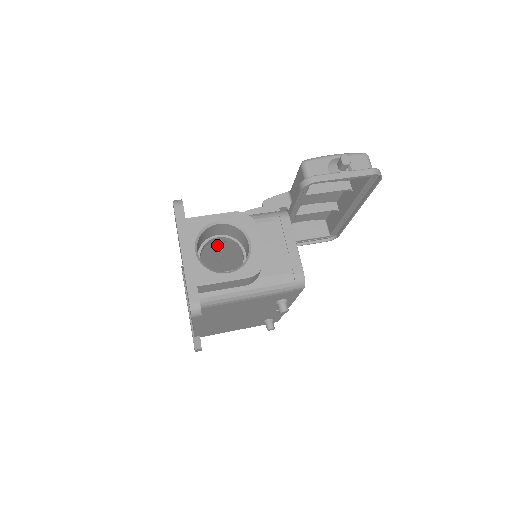
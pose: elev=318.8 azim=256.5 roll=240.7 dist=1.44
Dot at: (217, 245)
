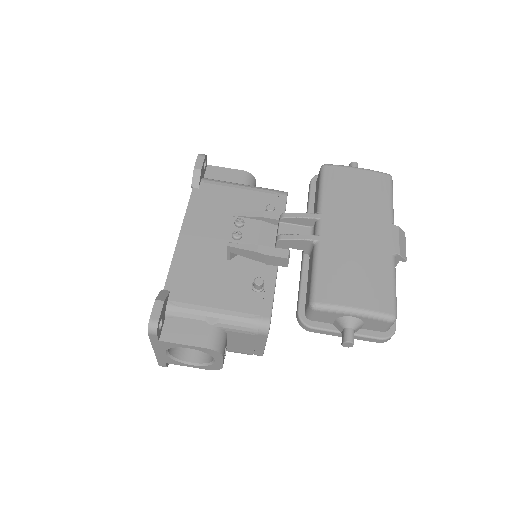
Dot at: occluded
